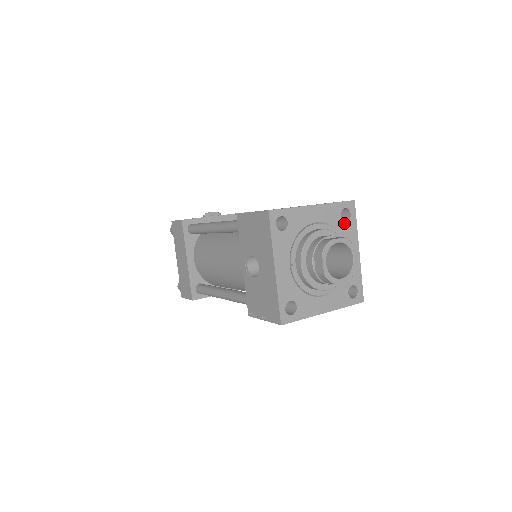
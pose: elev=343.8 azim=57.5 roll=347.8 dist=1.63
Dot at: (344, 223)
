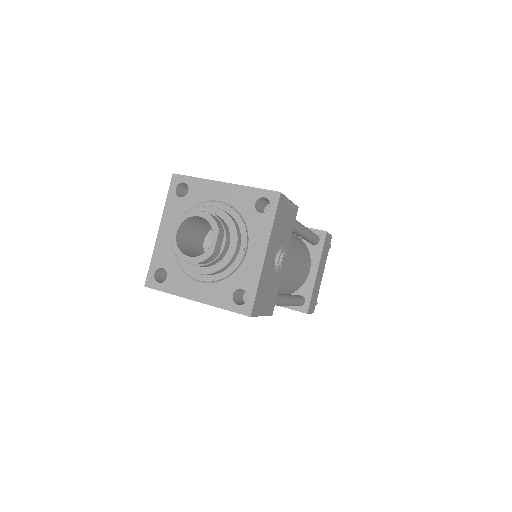
Dot at: (256, 213)
